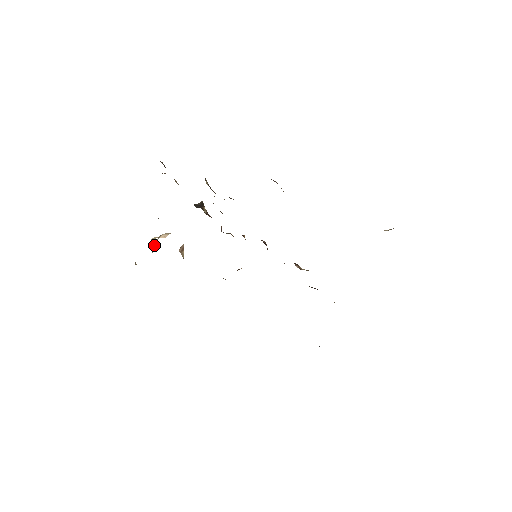
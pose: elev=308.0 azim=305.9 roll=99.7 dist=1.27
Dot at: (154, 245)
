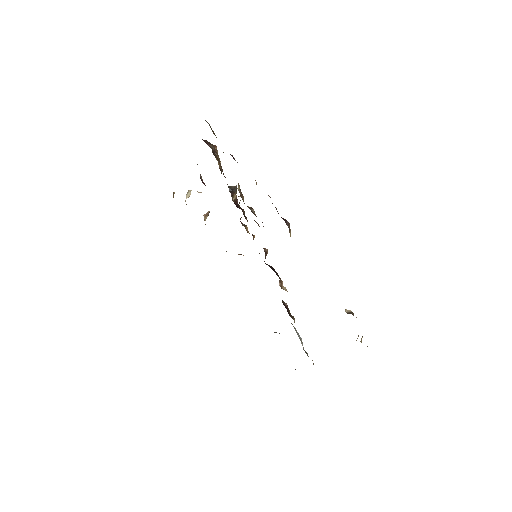
Dot at: (190, 194)
